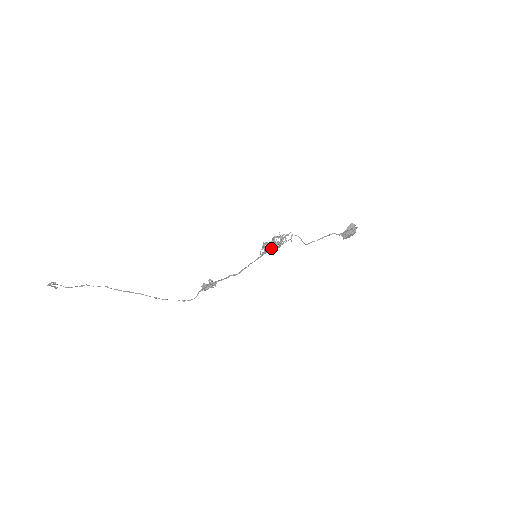
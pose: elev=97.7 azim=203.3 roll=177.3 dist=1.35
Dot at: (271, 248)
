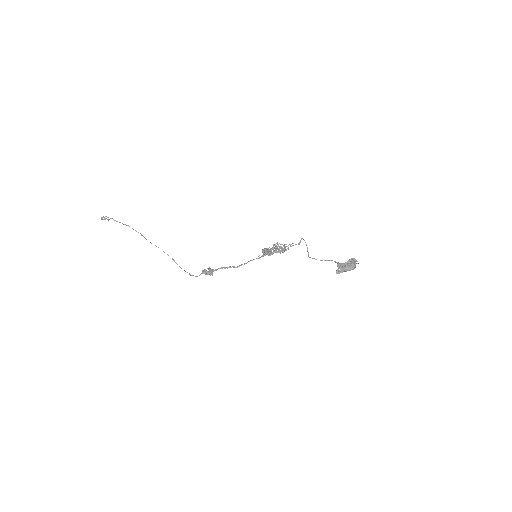
Dot at: (269, 255)
